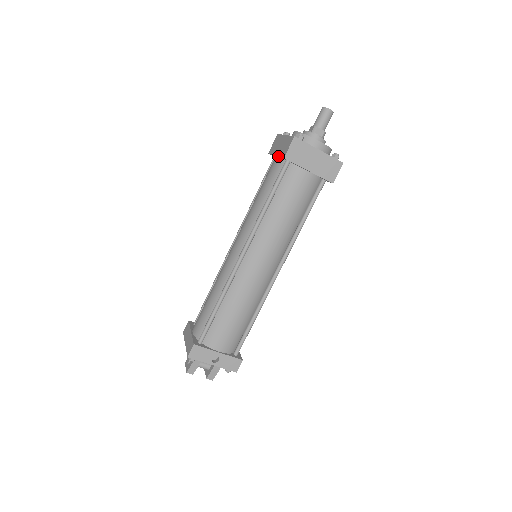
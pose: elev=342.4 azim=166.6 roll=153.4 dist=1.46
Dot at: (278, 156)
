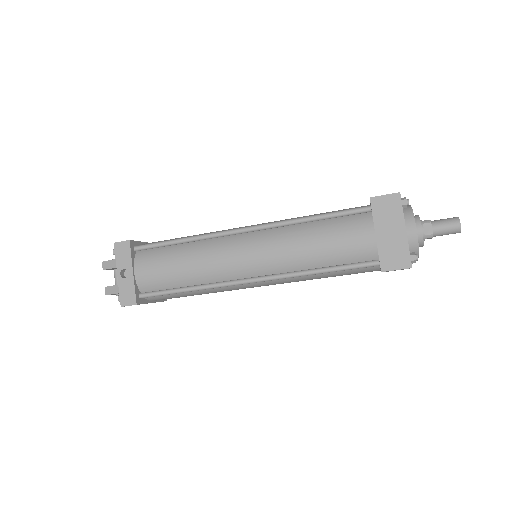
Dot at: occluded
